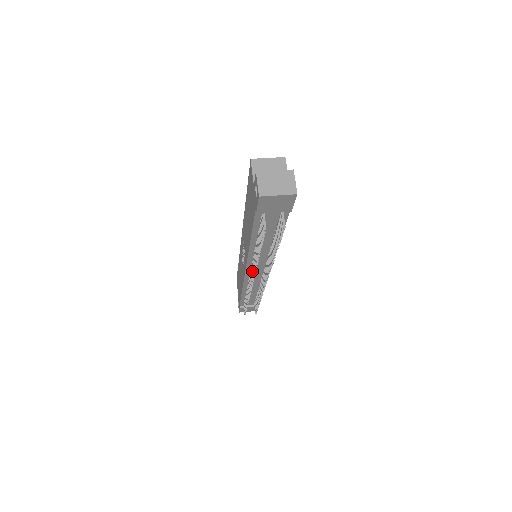
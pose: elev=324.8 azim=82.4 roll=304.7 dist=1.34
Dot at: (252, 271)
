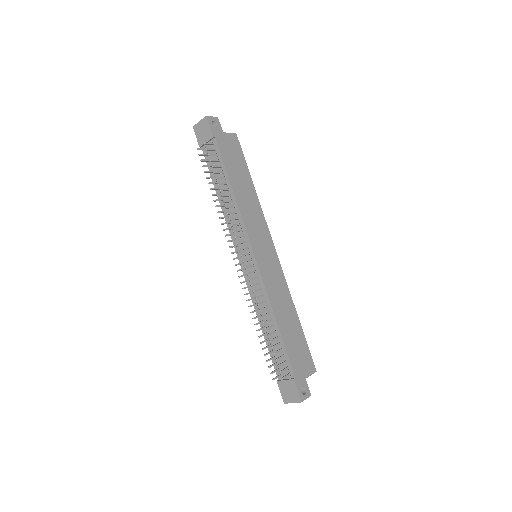
Dot at: (231, 241)
